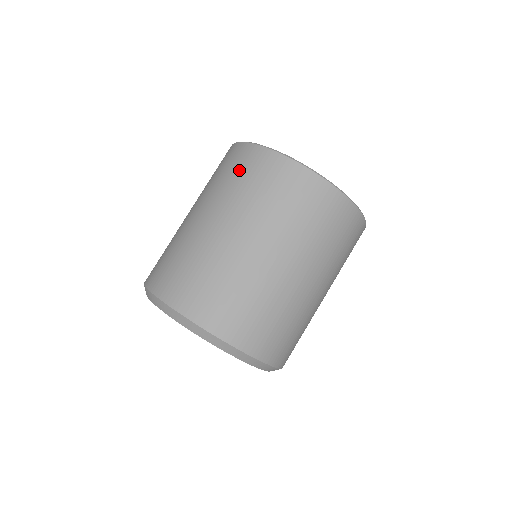
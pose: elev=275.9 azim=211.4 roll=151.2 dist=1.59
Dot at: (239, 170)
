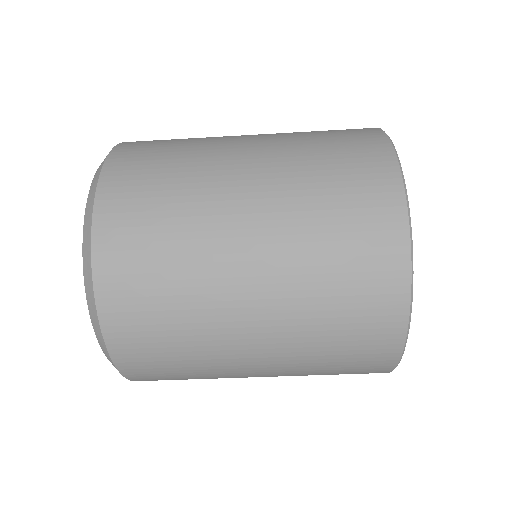
Dot at: (341, 145)
